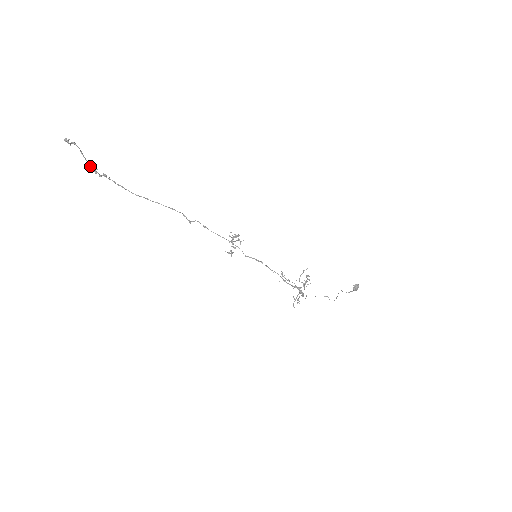
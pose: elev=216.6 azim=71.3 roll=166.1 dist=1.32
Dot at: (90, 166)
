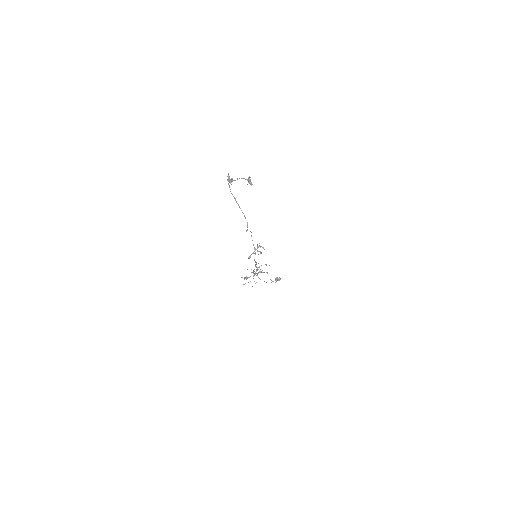
Dot at: (234, 180)
